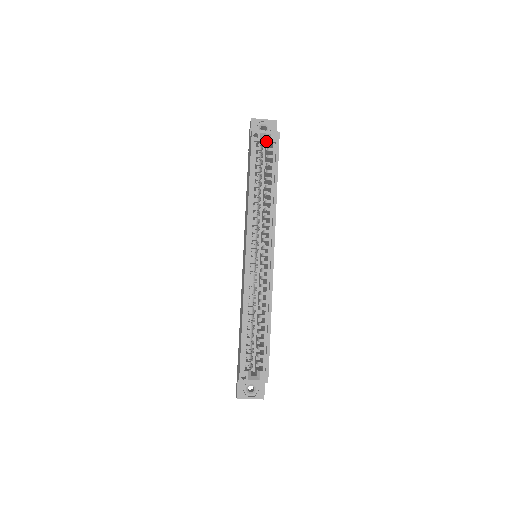
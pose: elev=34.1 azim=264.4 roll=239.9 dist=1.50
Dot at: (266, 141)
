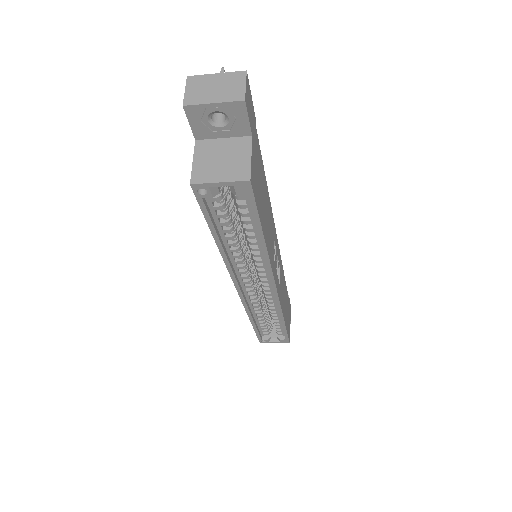
Dot at: occluded
